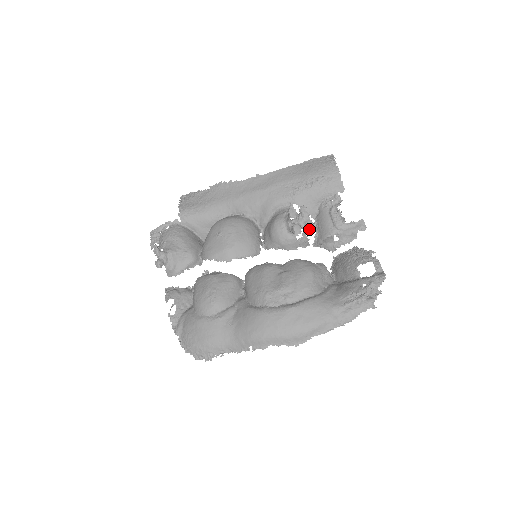
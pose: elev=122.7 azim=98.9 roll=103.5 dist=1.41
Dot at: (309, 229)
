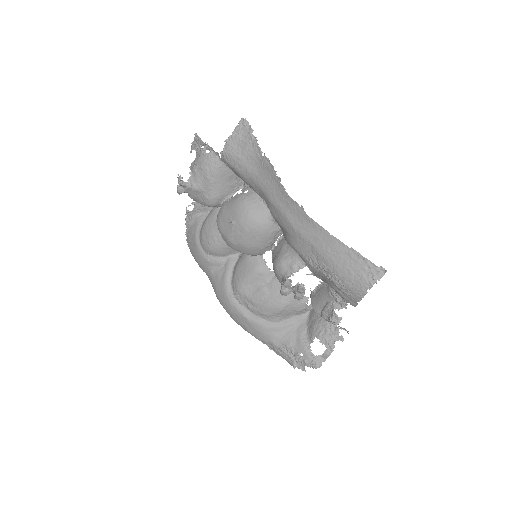
Dot at: (296, 299)
